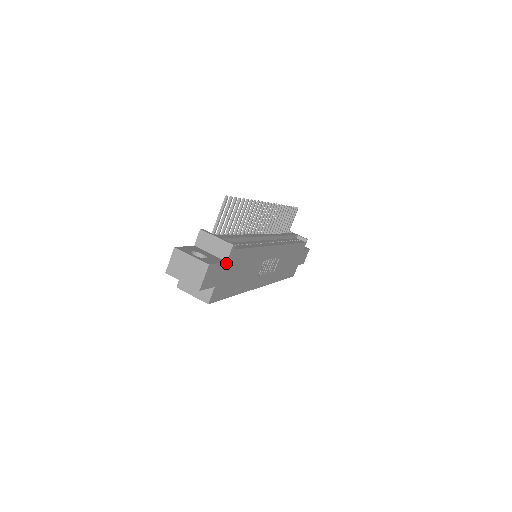
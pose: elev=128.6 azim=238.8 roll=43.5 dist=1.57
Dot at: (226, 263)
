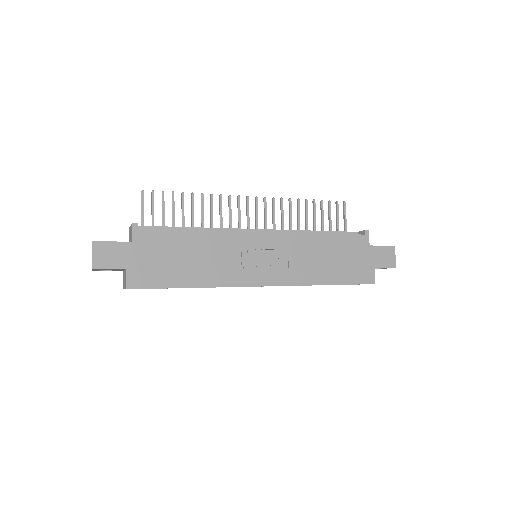
Dot at: (133, 244)
